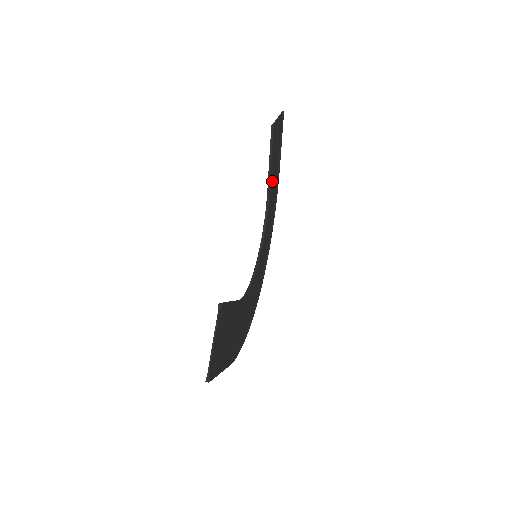
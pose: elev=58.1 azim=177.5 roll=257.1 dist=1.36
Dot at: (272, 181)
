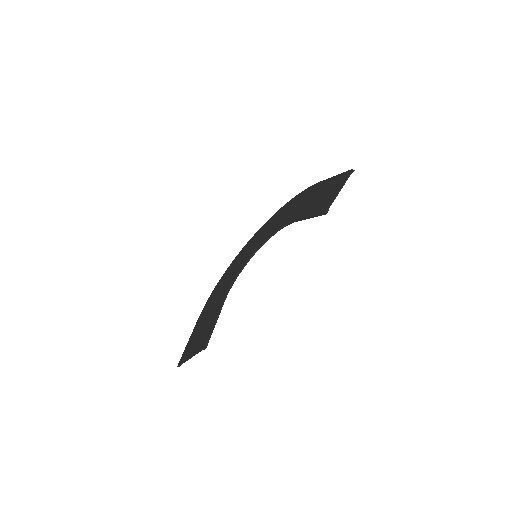
Dot at: (305, 207)
